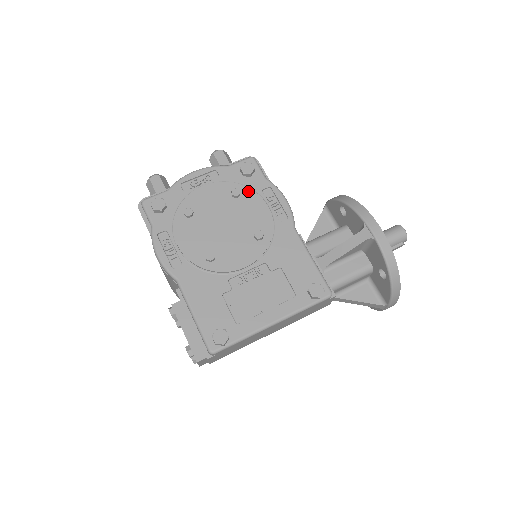
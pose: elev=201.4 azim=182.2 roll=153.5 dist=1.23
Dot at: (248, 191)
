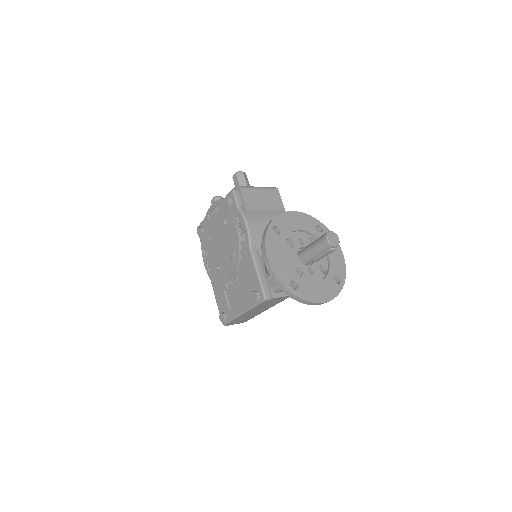
Dot at: (229, 220)
